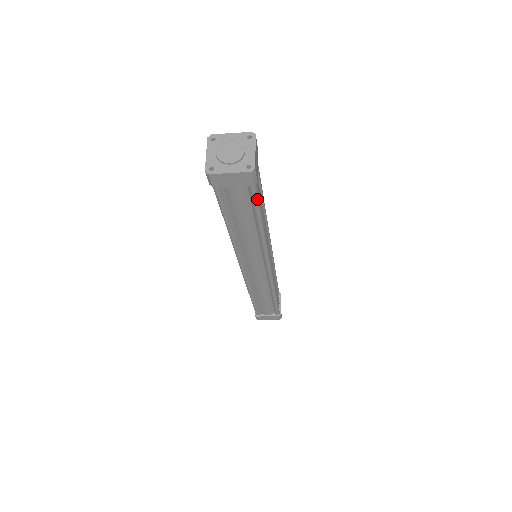
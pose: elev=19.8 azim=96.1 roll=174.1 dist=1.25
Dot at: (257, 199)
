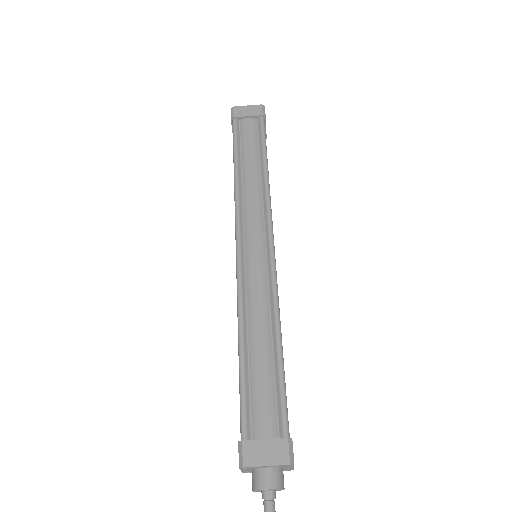
Dot at: (264, 133)
